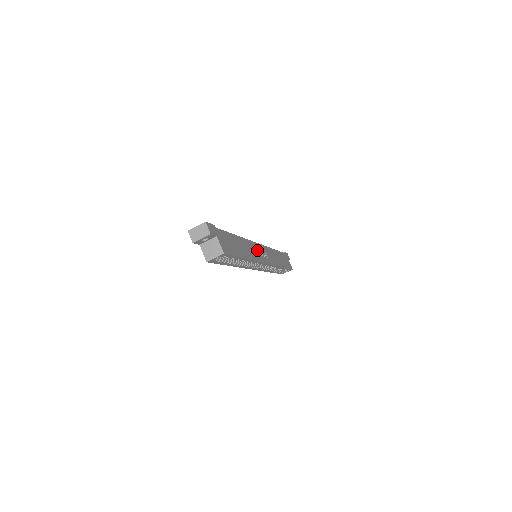
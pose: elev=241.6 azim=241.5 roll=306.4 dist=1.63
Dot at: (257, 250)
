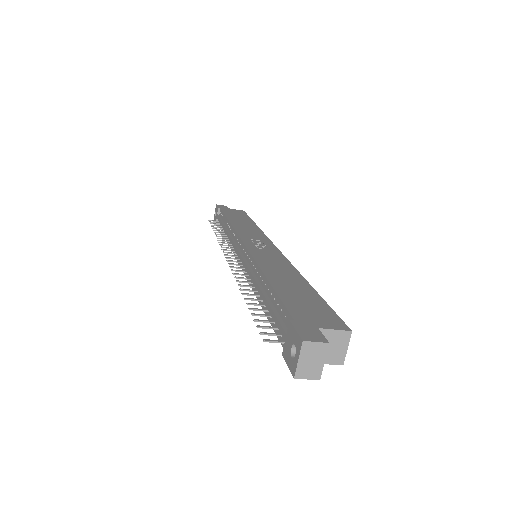
Dot at: (263, 253)
